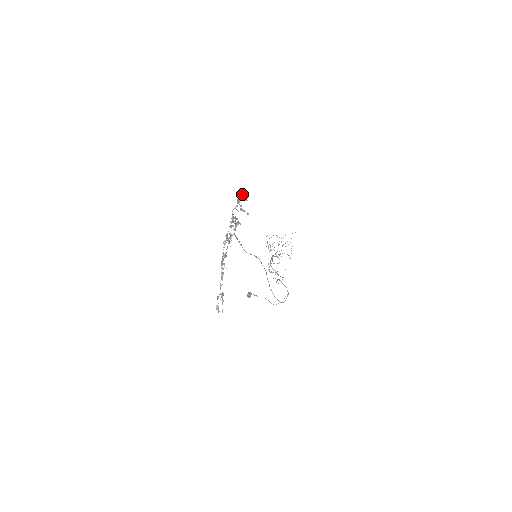
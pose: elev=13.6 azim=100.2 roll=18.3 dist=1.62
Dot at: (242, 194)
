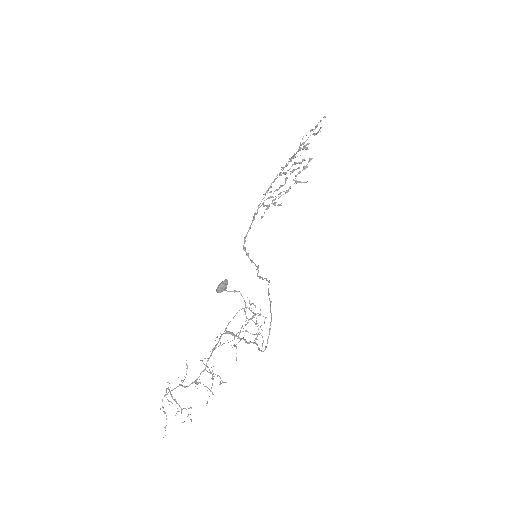
Dot at: (275, 205)
